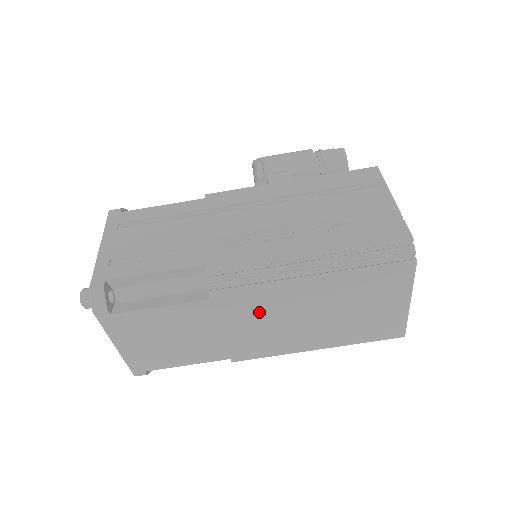
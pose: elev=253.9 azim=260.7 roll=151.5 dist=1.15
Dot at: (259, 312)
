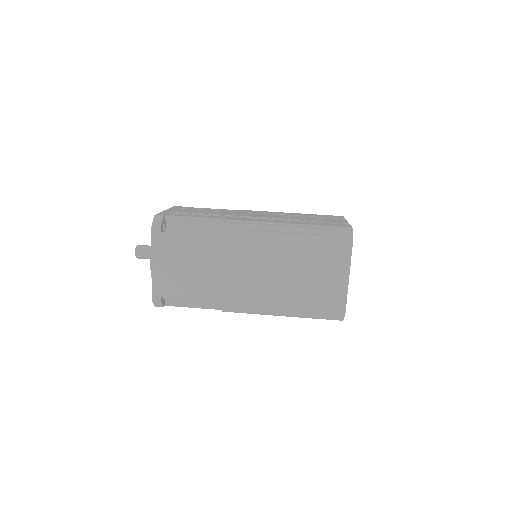
Dot at: (250, 257)
